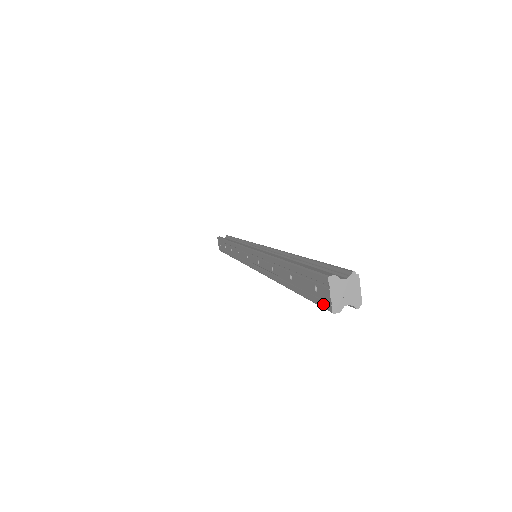
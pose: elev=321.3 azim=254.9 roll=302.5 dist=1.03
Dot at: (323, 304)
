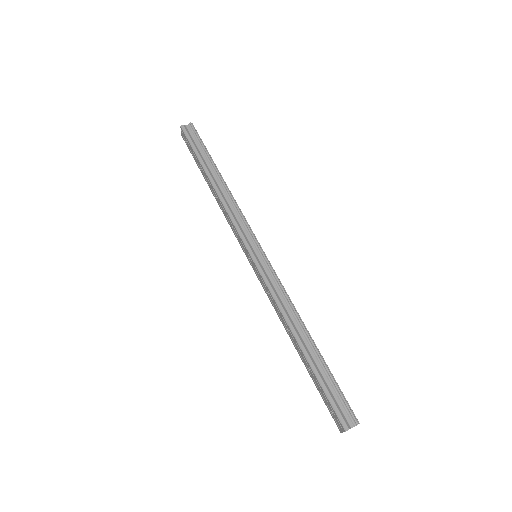
Dot at: (335, 422)
